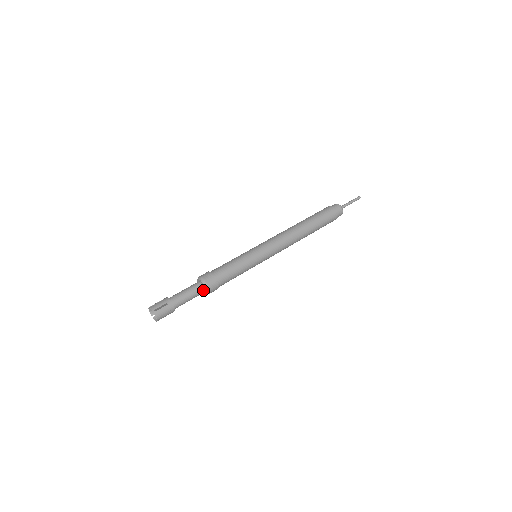
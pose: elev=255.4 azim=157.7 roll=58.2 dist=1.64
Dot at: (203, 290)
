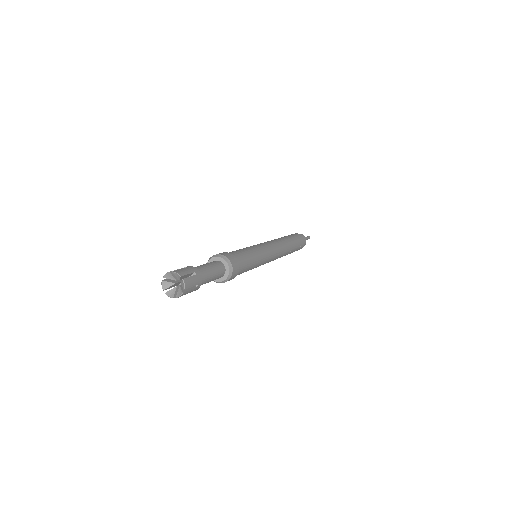
Dot at: (222, 265)
